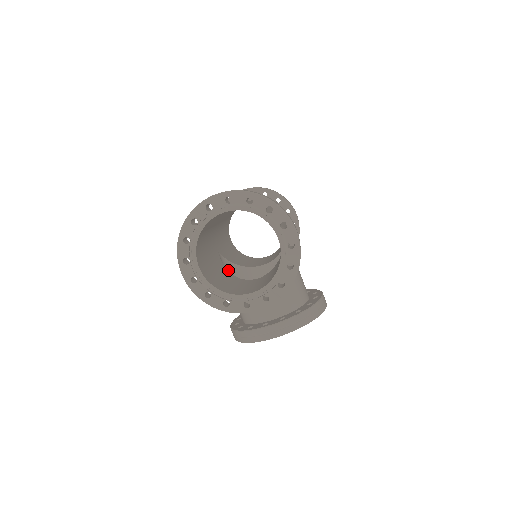
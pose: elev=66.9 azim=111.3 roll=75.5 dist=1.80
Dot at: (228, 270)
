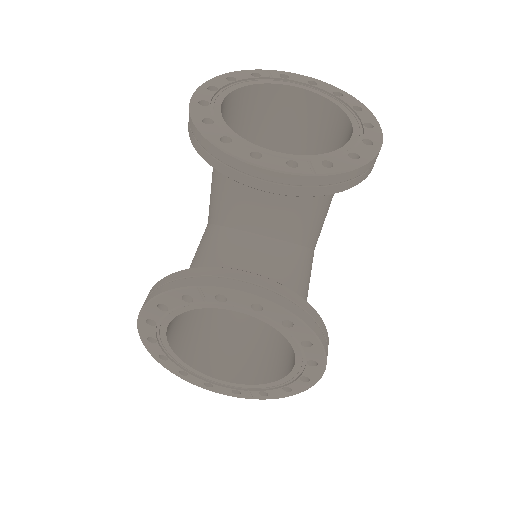
Dot at: occluded
